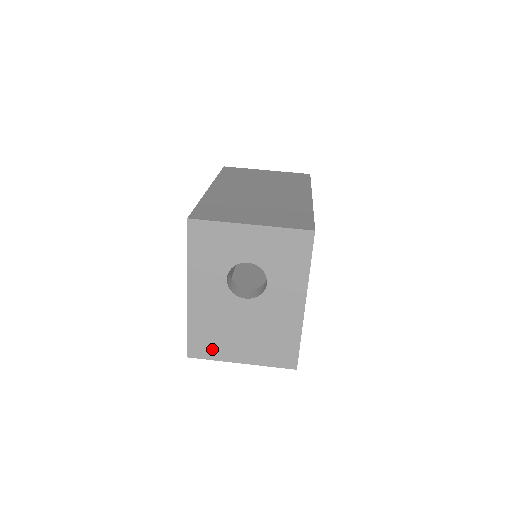
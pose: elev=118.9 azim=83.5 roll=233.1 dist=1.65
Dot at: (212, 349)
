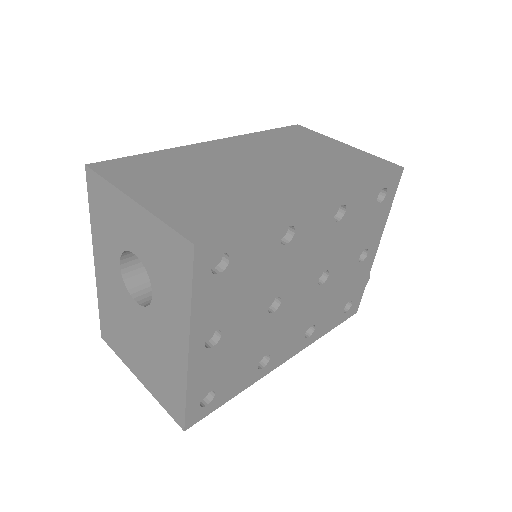
Dot at: (117, 343)
